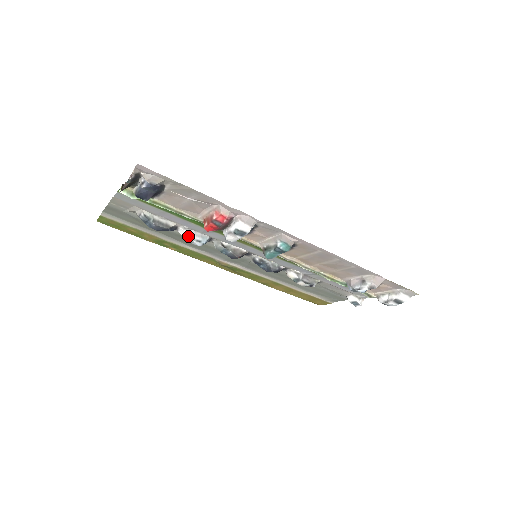
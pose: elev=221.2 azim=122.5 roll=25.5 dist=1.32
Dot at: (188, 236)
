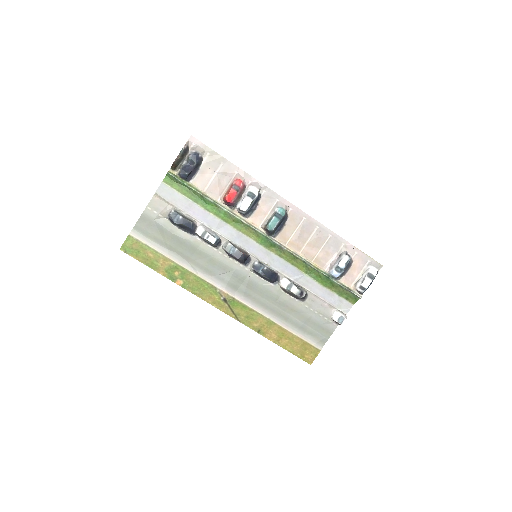
Dot at: (205, 231)
